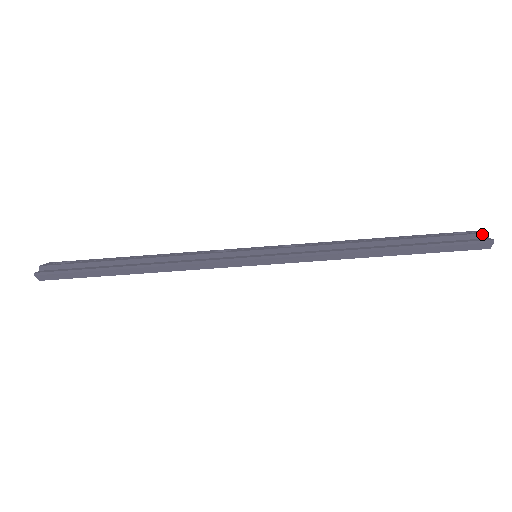
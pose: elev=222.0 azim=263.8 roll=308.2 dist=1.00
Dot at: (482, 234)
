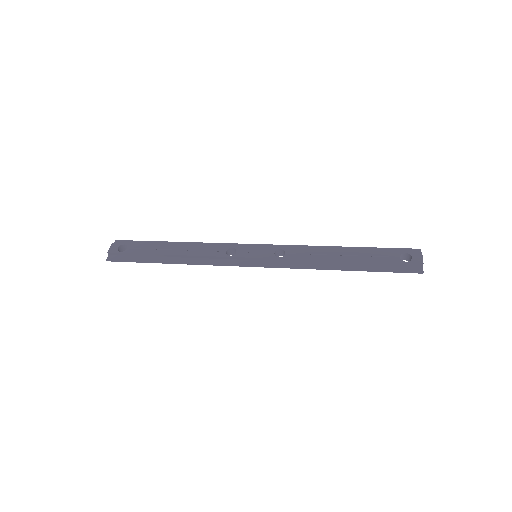
Dot at: (418, 264)
